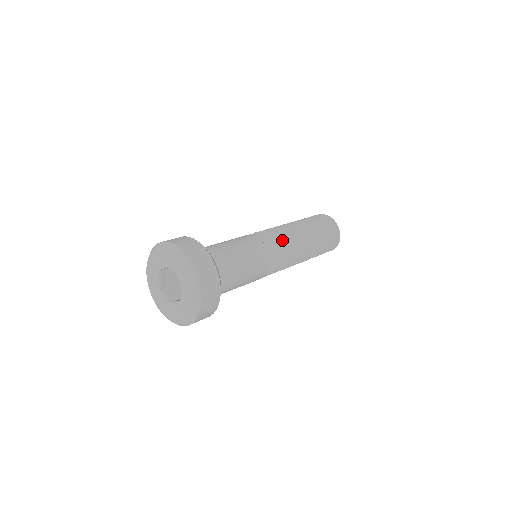
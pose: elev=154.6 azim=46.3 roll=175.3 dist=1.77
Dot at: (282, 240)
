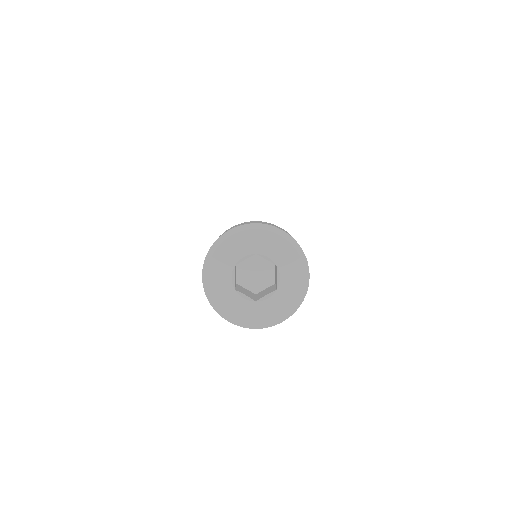
Dot at: occluded
